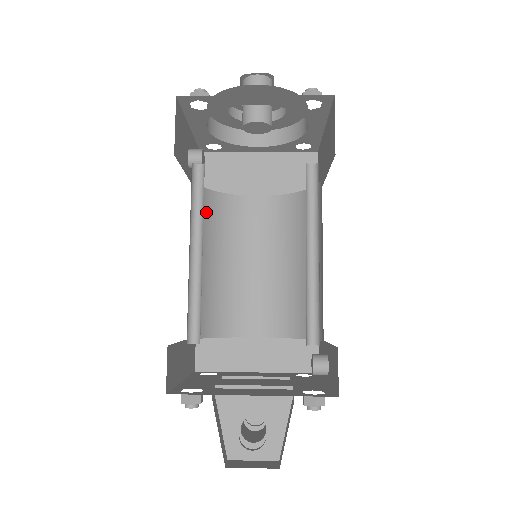
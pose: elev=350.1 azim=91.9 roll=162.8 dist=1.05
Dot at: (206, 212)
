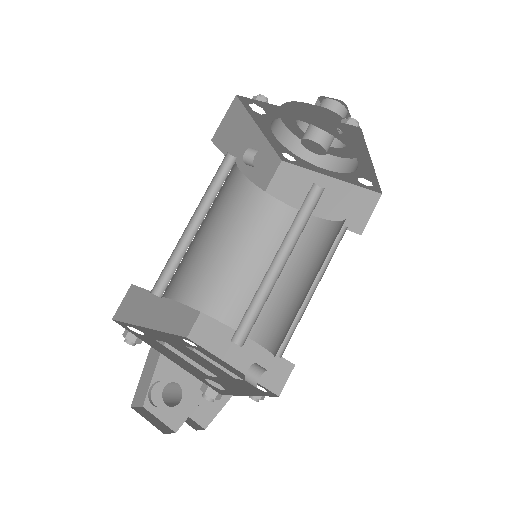
Dot at: (250, 208)
